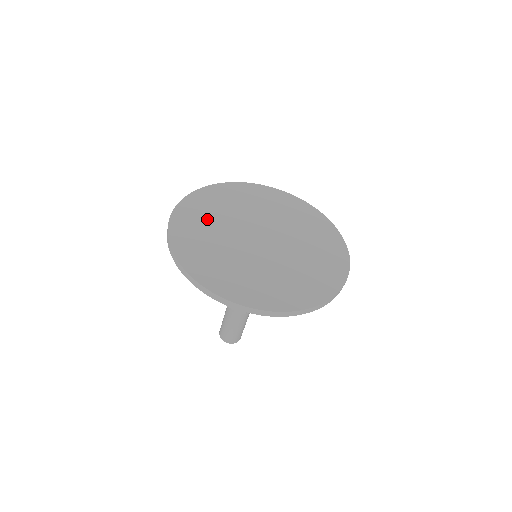
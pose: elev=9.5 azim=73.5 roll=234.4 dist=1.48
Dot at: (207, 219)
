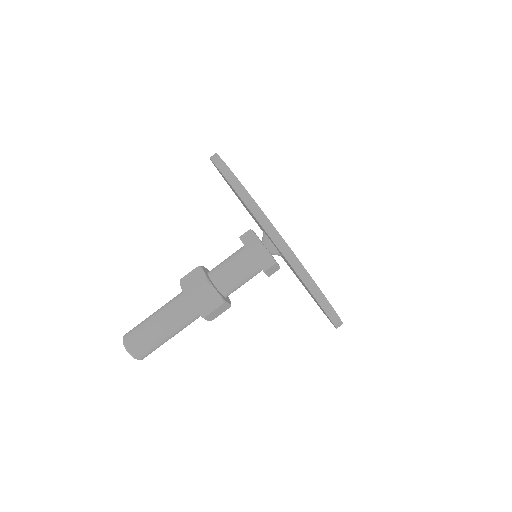
Dot at: occluded
